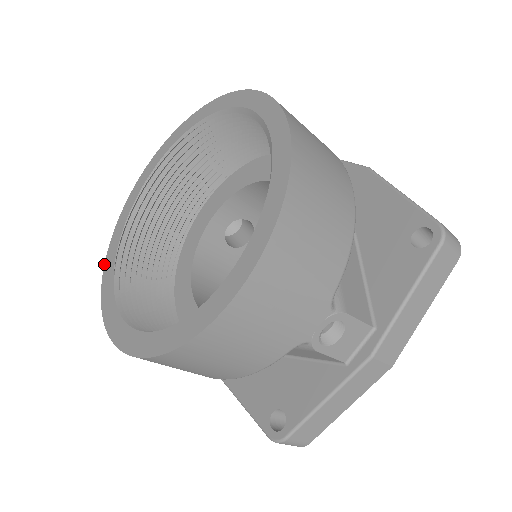
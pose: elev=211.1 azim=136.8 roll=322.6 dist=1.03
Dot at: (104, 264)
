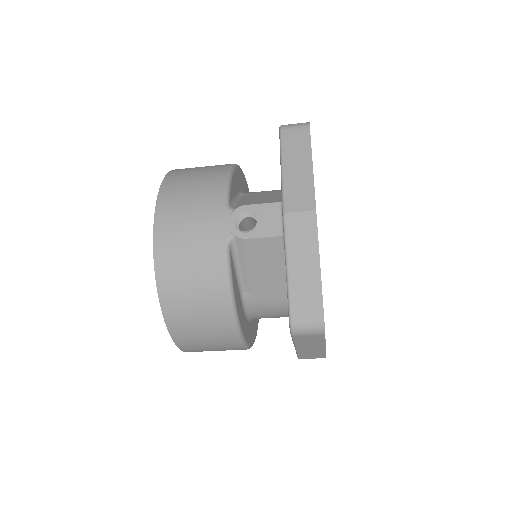
Dot at: occluded
